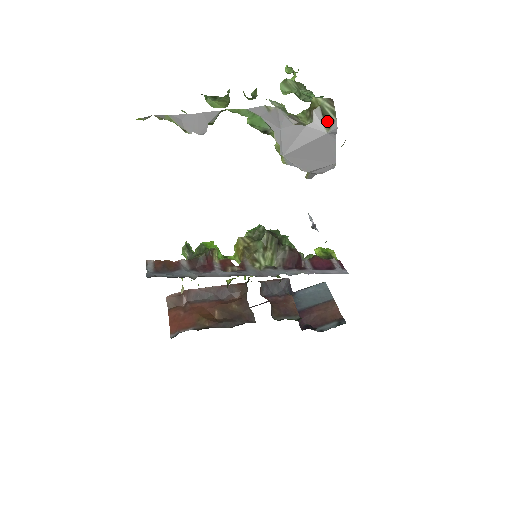
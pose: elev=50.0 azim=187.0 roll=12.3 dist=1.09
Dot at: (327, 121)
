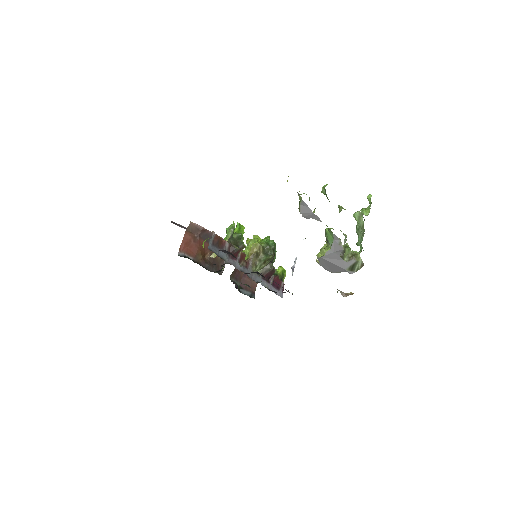
Dot at: (352, 268)
